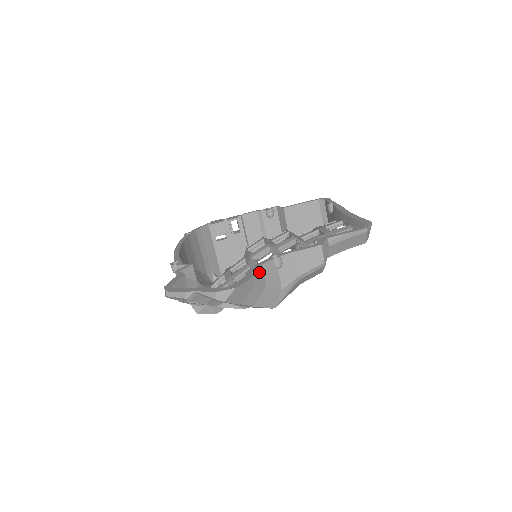
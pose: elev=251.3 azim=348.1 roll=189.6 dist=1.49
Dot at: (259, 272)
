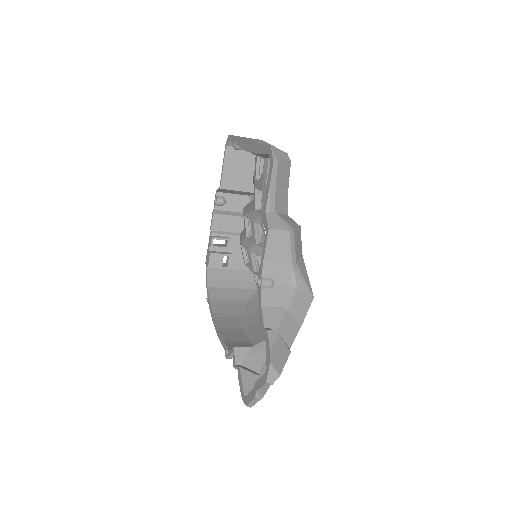
Dot at: (267, 314)
